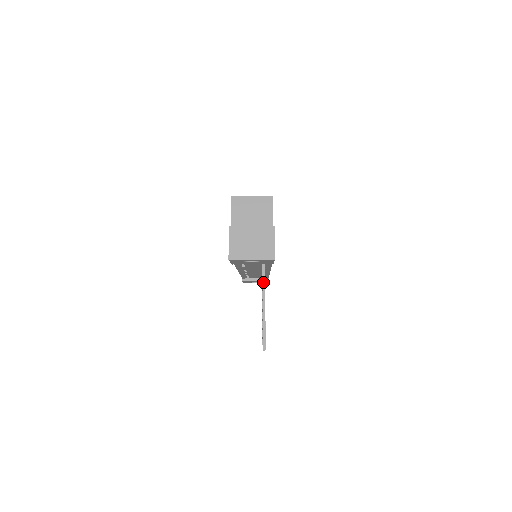
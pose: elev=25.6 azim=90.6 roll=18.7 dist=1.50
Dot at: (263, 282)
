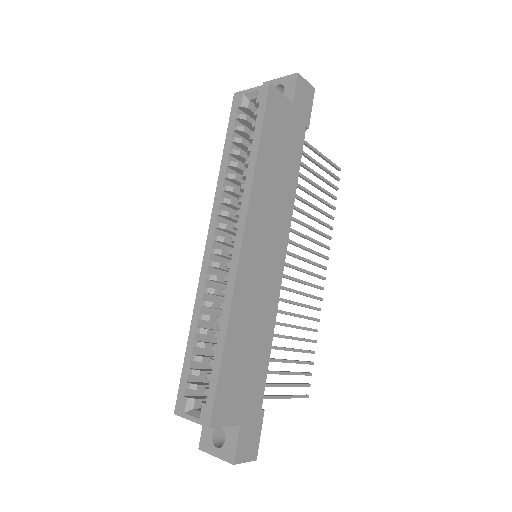
Dot at: occluded
